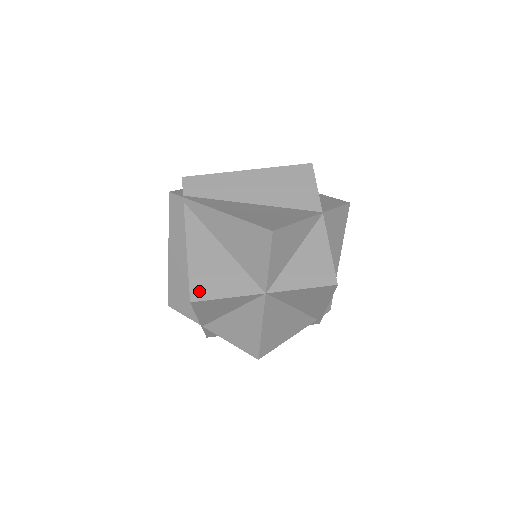
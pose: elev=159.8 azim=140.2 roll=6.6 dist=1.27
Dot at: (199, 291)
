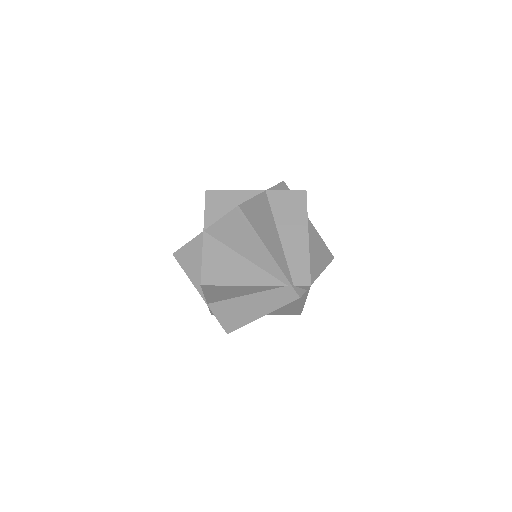
Dot at: occluded
